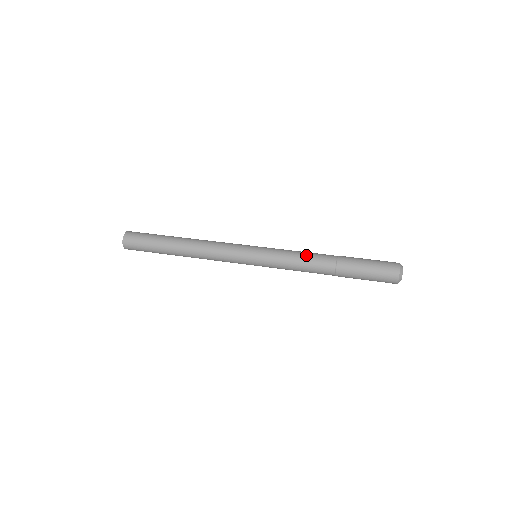
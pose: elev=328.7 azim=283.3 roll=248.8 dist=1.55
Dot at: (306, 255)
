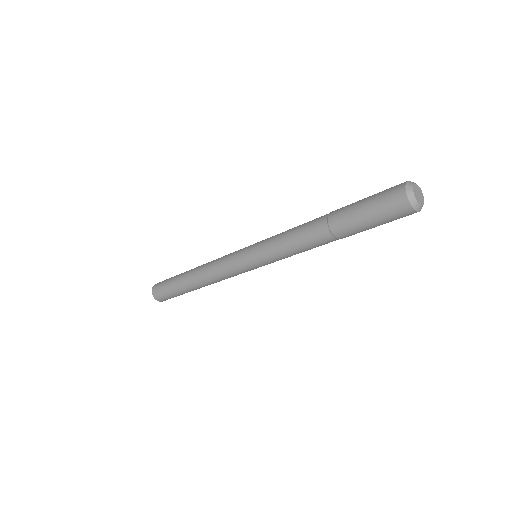
Dot at: (300, 225)
